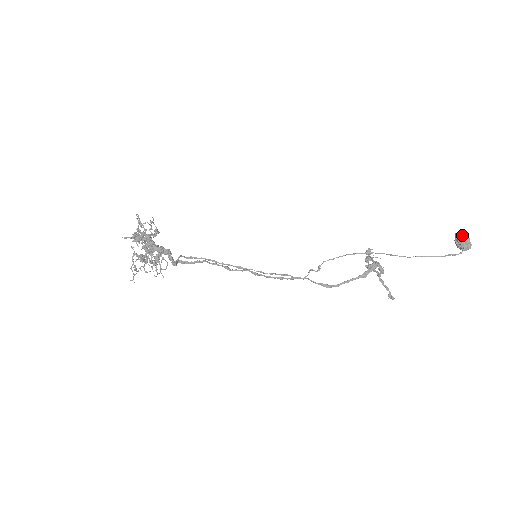
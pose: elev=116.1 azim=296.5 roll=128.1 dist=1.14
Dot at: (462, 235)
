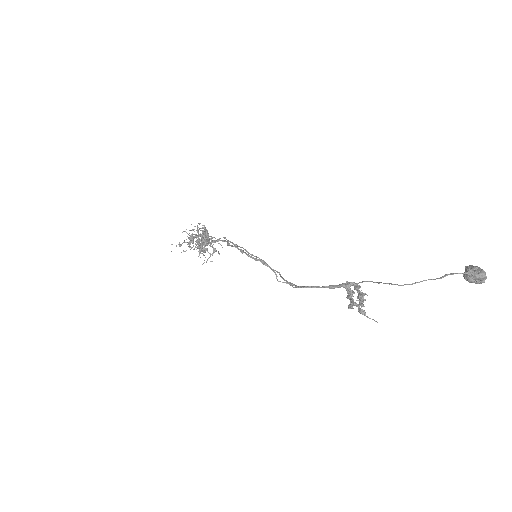
Dot at: (473, 266)
